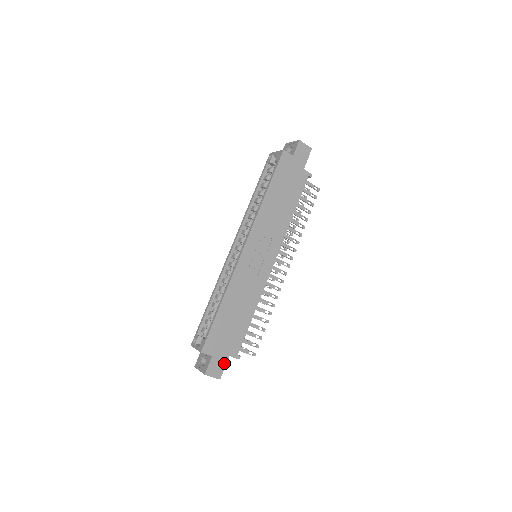
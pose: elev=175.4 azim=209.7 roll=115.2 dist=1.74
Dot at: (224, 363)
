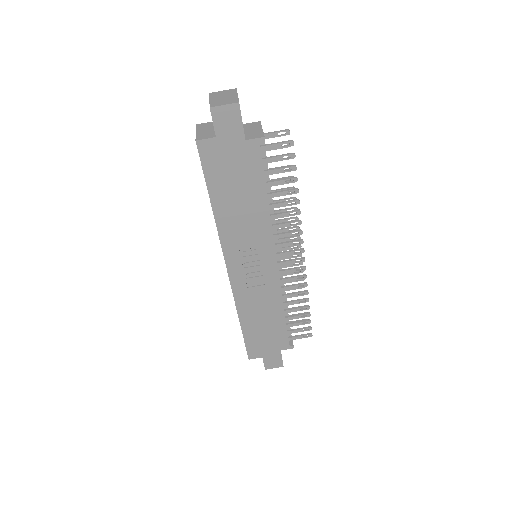
Dot at: (279, 356)
